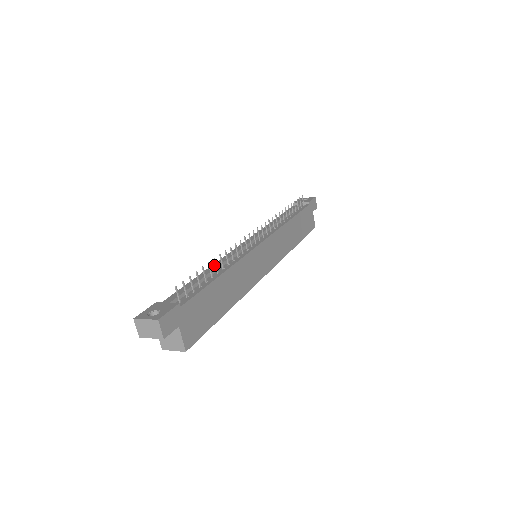
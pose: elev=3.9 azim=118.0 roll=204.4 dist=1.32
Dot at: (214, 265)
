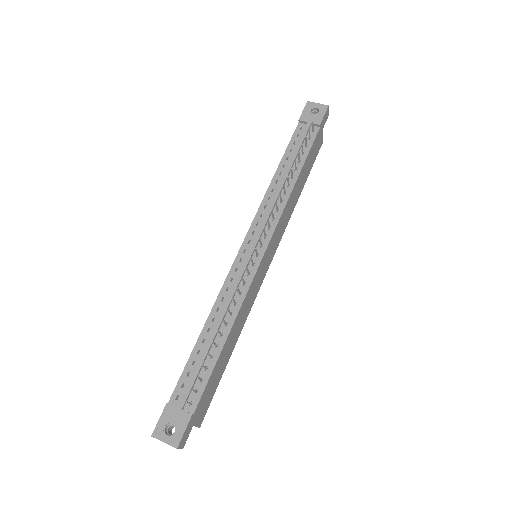
Dot at: (214, 309)
